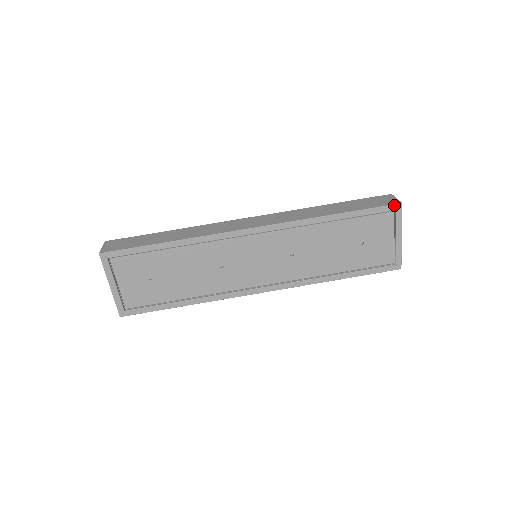
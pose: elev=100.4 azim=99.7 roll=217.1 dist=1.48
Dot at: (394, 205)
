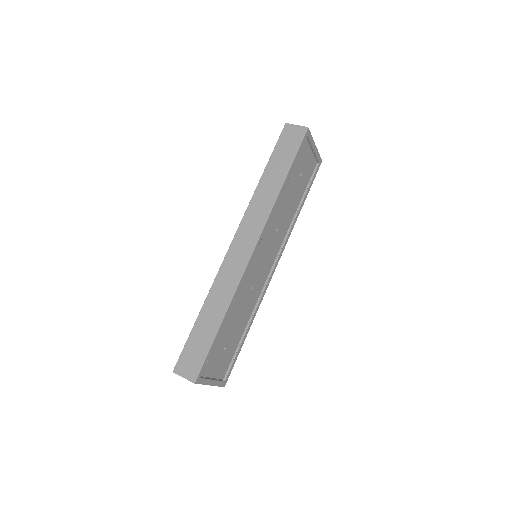
Dot at: (305, 134)
